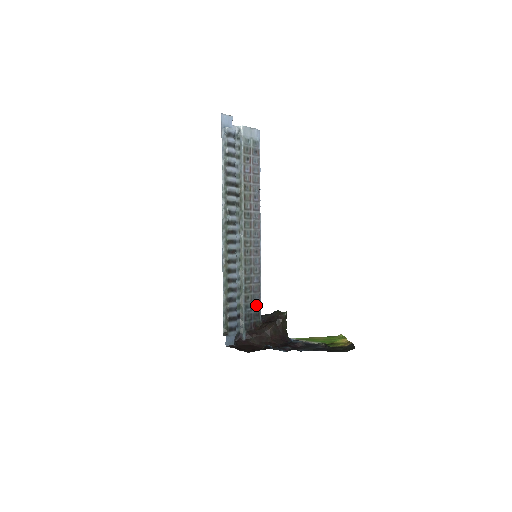
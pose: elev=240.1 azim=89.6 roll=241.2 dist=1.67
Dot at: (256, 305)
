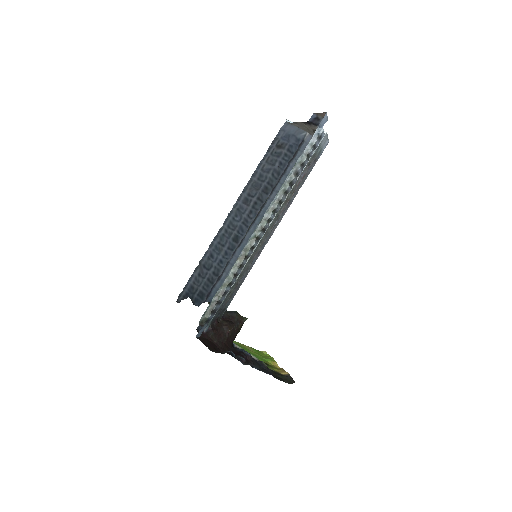
Dot at: (229, 301)
